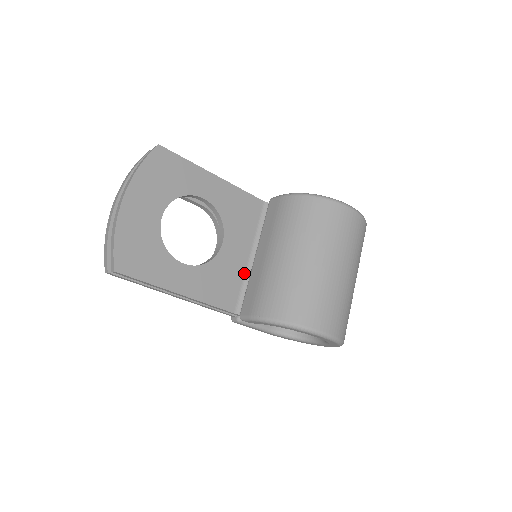
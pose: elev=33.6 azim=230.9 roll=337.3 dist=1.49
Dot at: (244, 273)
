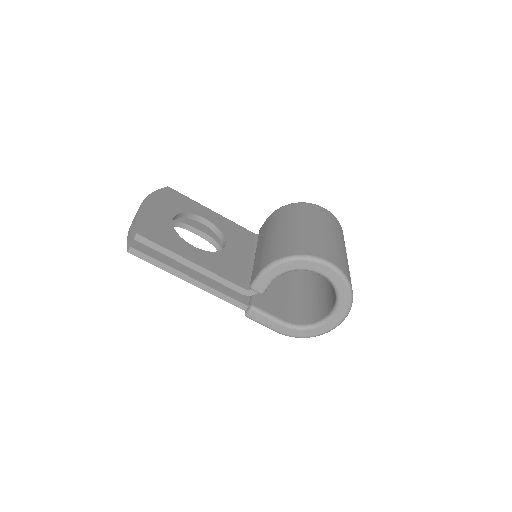
Dot at: (248, 267)
